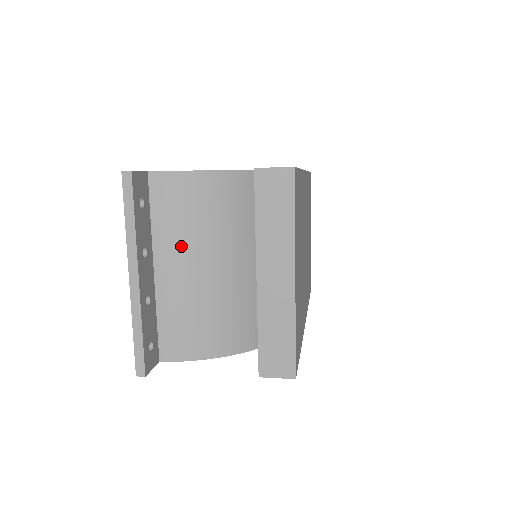
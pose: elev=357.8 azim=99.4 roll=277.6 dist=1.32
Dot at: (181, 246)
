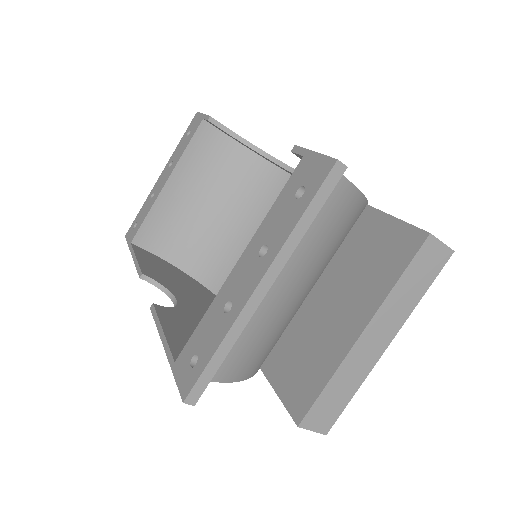
Dot at: (291, 257)
